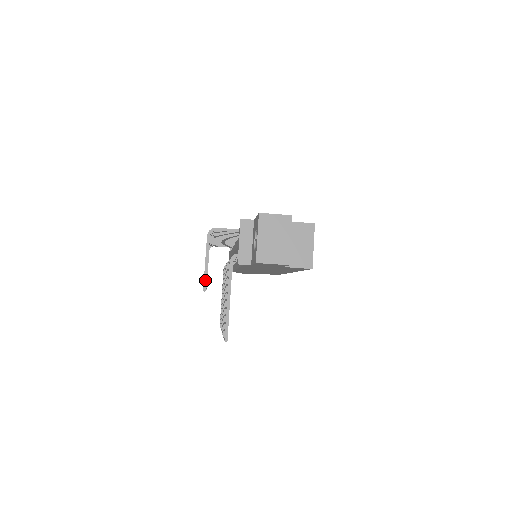
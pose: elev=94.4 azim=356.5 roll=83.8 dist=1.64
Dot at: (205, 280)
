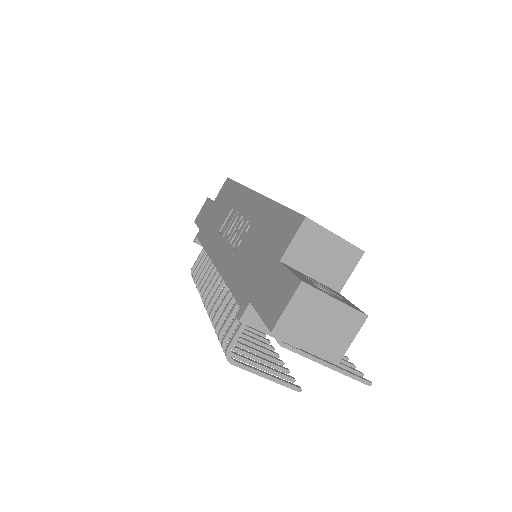
Dot at: (288, 386)
